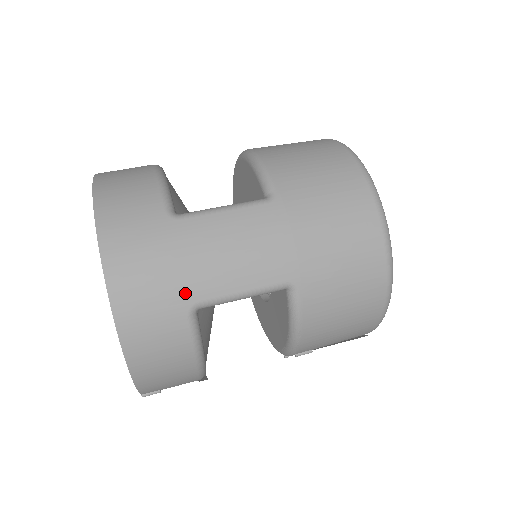
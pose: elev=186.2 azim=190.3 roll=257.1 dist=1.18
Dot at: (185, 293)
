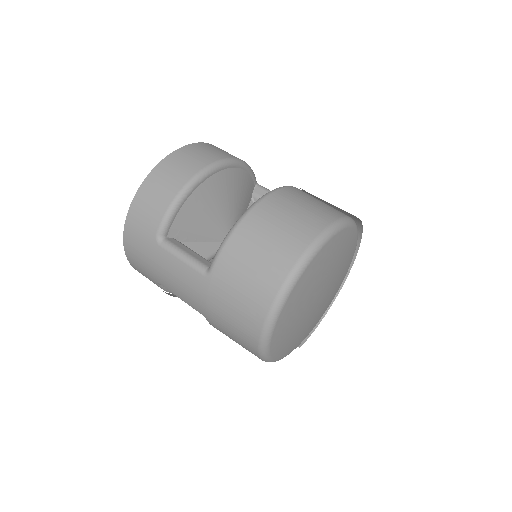
Dot at: (154, 277)
